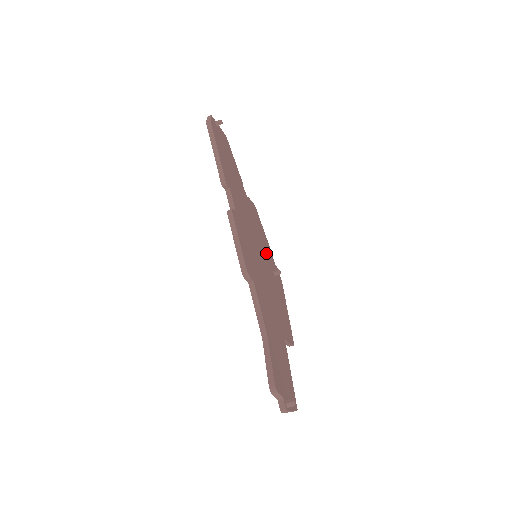
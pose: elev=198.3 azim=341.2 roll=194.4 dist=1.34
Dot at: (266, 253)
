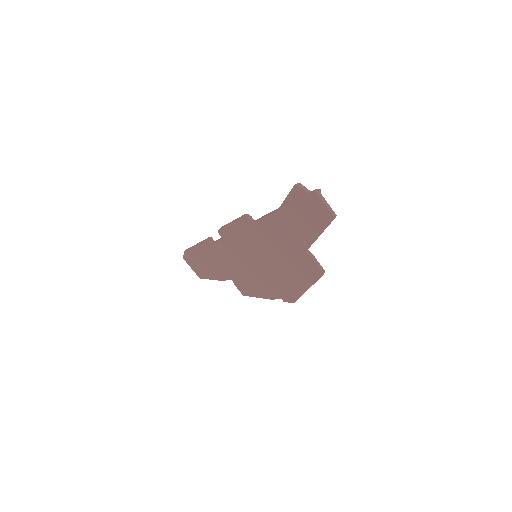
Dot at: occluded
